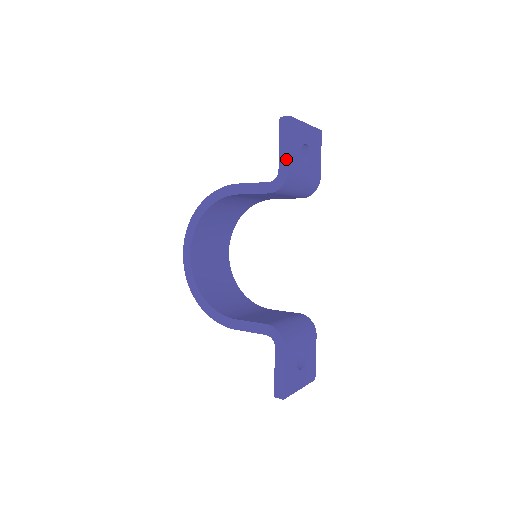
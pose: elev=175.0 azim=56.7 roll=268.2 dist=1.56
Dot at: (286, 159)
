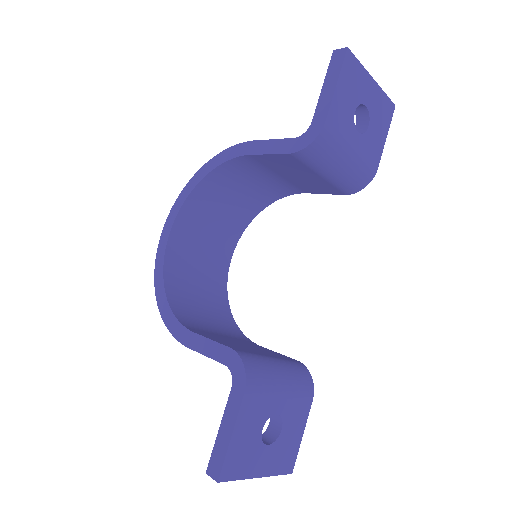
Dot at: (326, 106)
